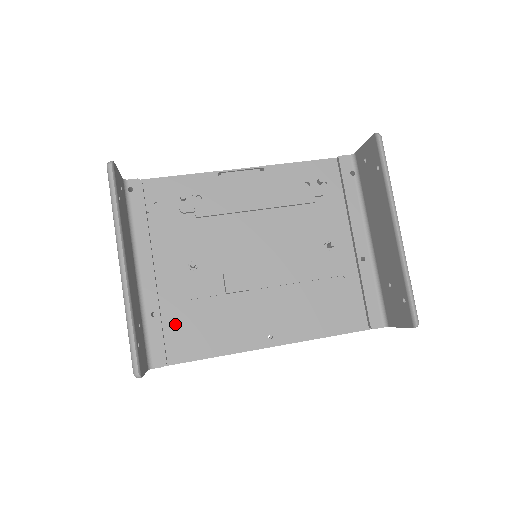
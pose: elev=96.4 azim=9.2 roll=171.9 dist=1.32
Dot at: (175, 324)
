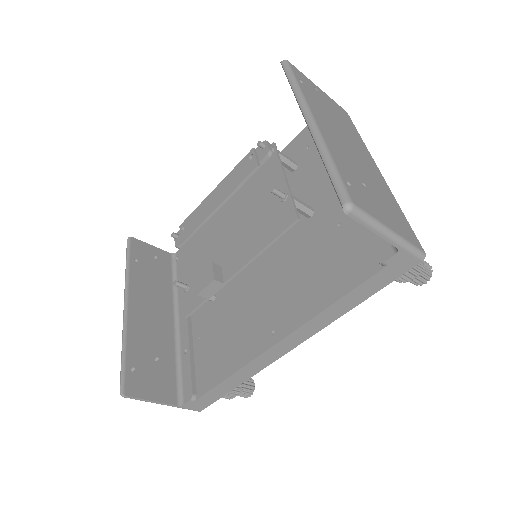
Dot at: (202, 355)
